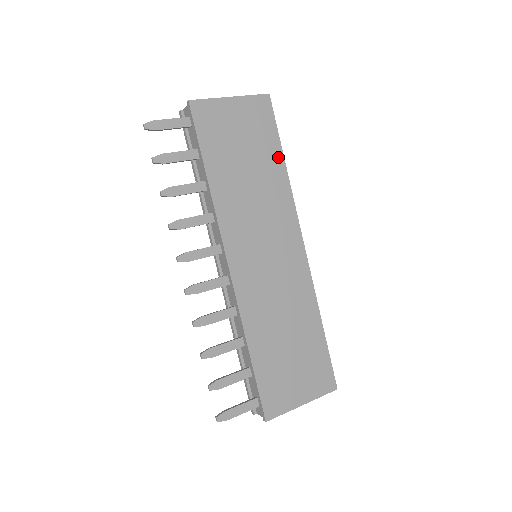
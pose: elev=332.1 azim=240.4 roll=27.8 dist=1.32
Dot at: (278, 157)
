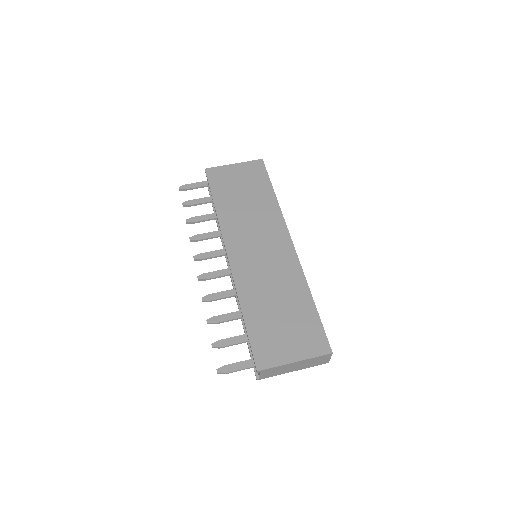
Dot at: (269, 191)
